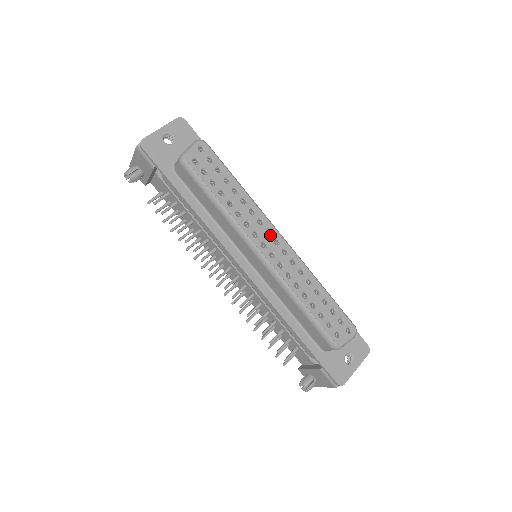
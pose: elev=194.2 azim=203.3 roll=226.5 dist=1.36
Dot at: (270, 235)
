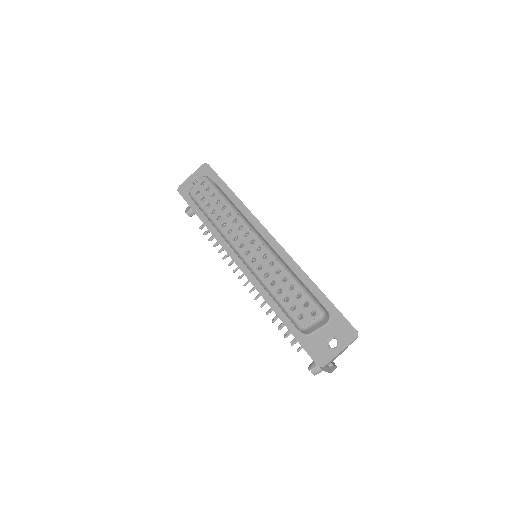
Dot at: (247, 237)
